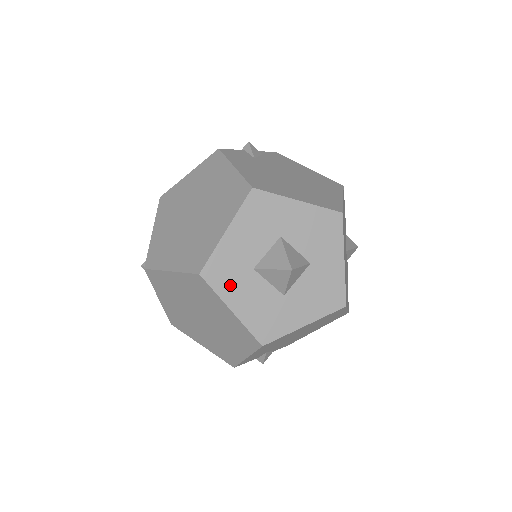
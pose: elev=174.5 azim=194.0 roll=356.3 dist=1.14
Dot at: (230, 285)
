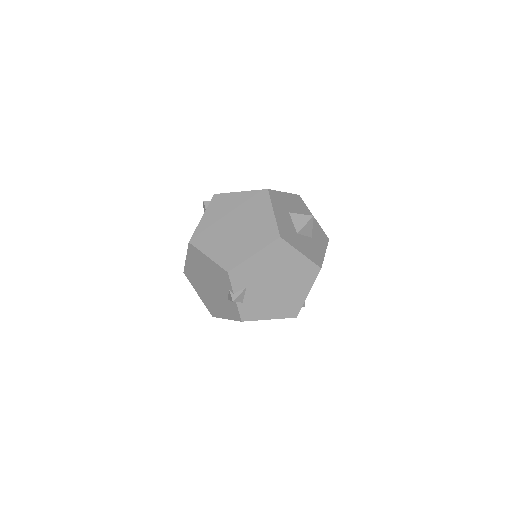
Dot at: (278, 205)
